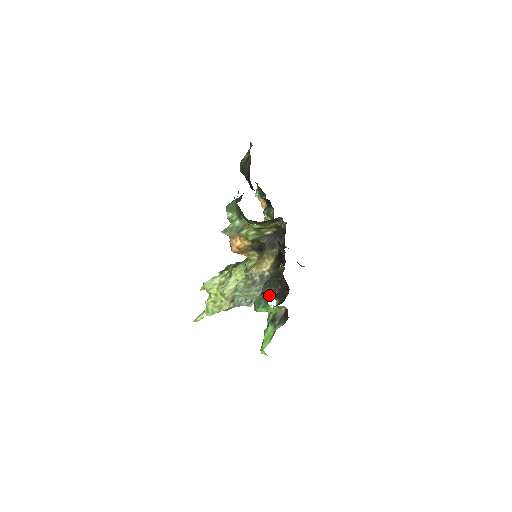
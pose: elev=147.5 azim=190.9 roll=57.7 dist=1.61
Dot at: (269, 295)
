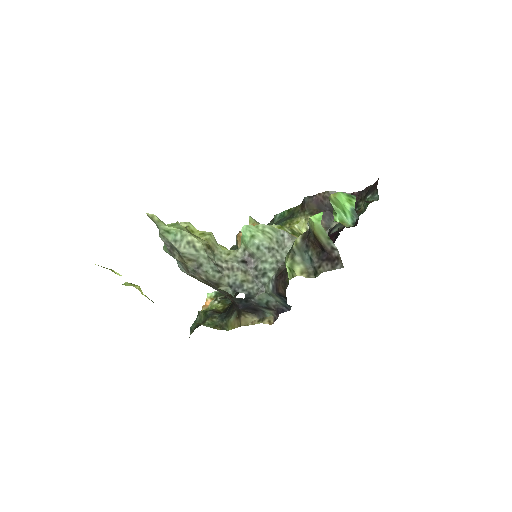
Dot at: occluded
